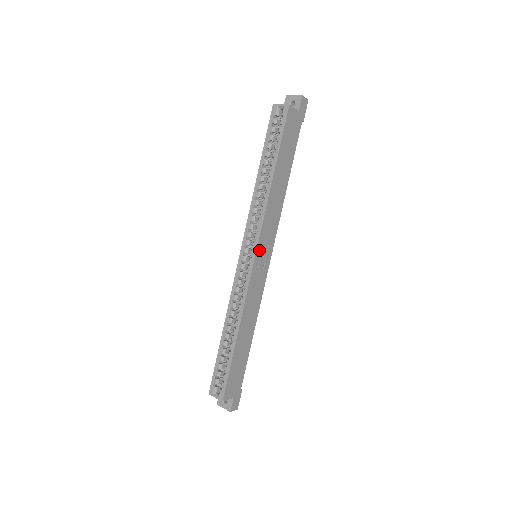
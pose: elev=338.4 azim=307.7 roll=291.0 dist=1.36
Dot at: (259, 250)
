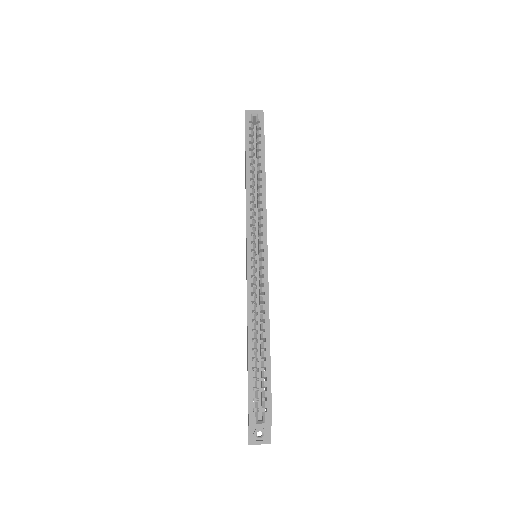
Dot at: occluded
